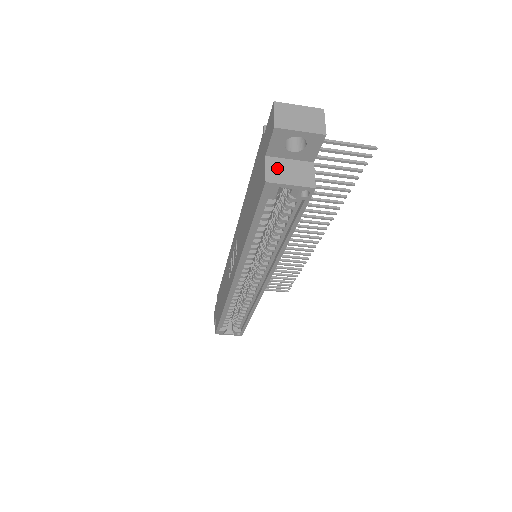
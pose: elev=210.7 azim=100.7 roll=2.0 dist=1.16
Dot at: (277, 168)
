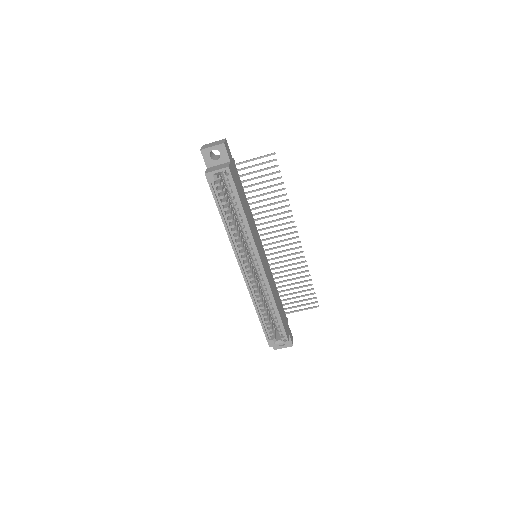
Dot at: (211, 169)
